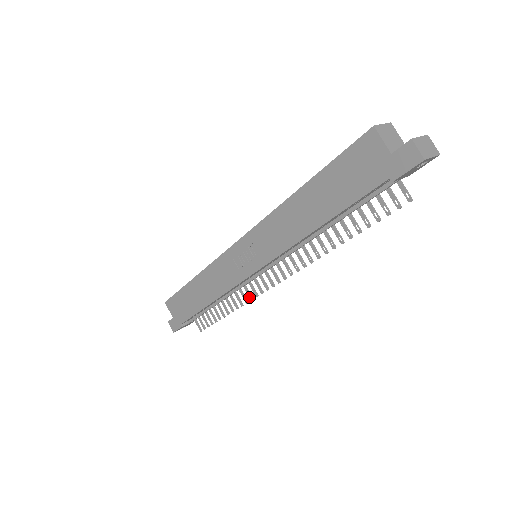
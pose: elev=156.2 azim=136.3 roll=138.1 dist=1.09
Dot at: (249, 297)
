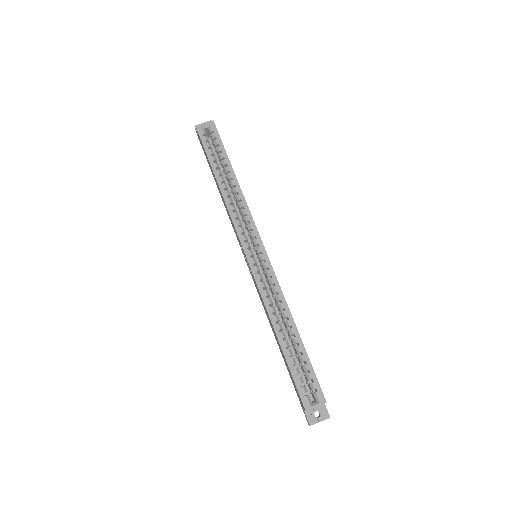
Dot at: occluded
